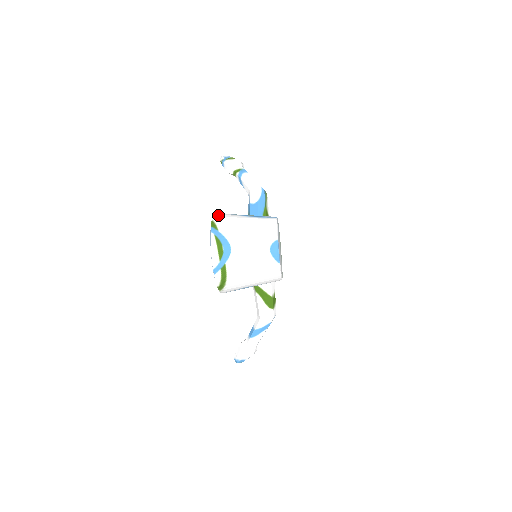
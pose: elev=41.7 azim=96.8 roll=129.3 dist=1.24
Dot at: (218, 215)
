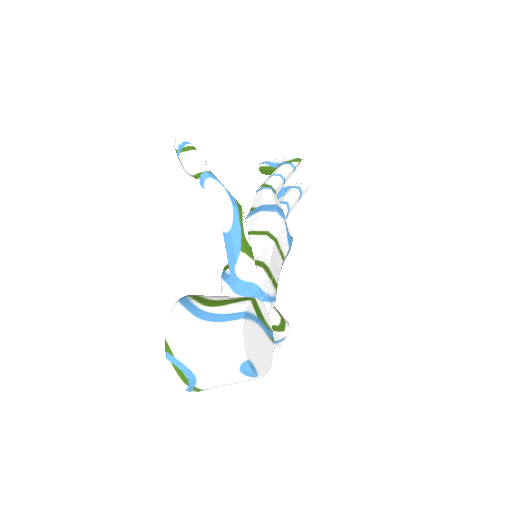
Dot at: (171, 325)
